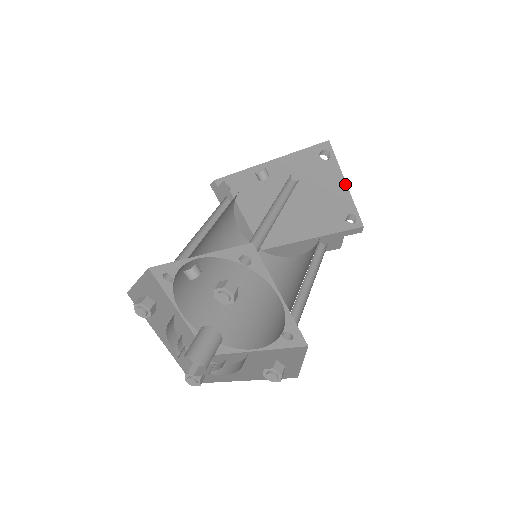
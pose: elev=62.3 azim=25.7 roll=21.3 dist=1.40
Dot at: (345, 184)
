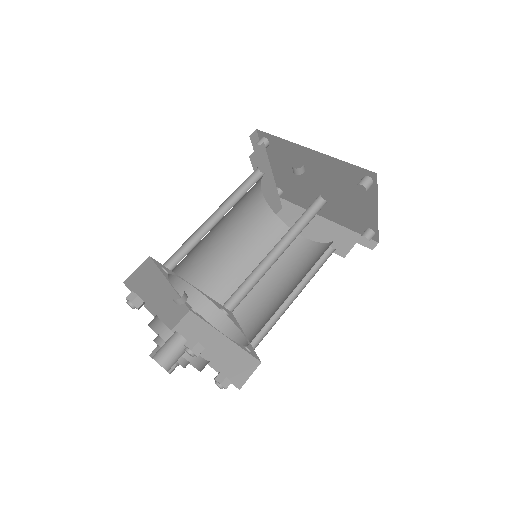
Dot at: (377, 209)
